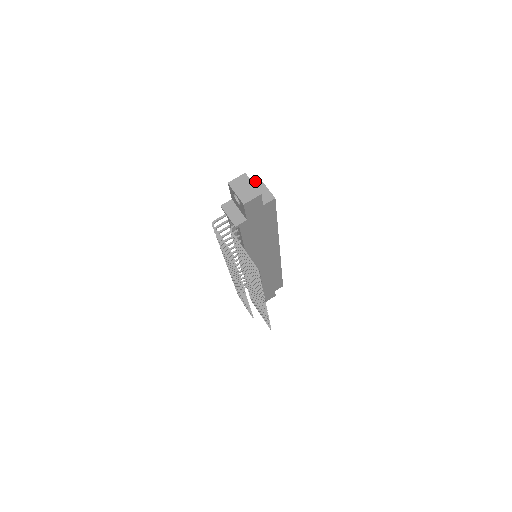
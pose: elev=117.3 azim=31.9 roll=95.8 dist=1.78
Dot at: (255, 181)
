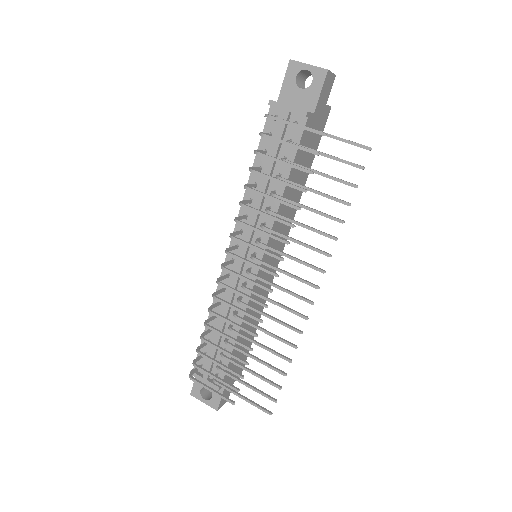
Dot at: occluded
